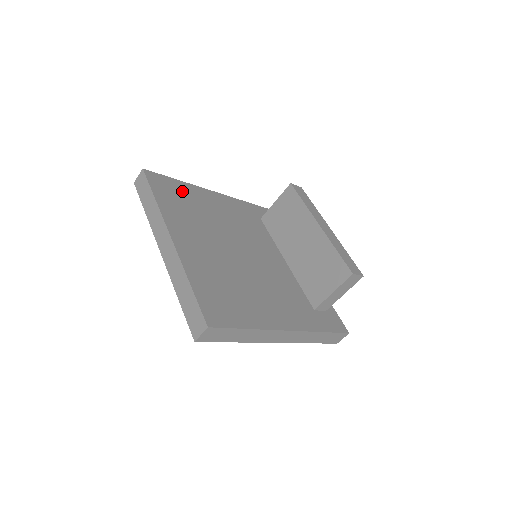
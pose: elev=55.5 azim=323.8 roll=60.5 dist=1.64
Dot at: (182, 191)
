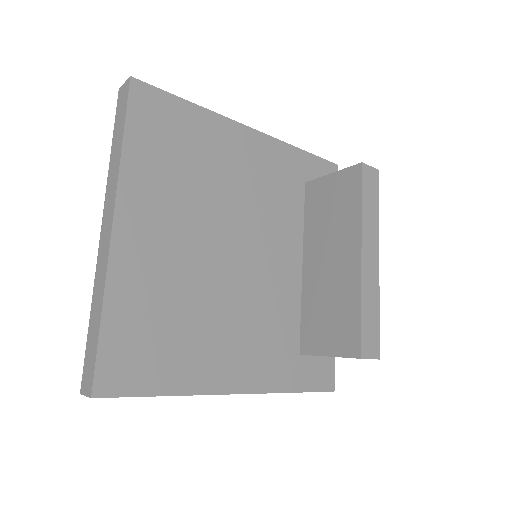
Dot at: (185, 126)
